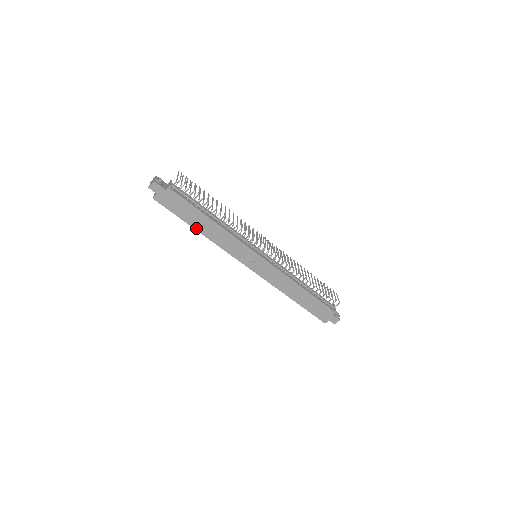
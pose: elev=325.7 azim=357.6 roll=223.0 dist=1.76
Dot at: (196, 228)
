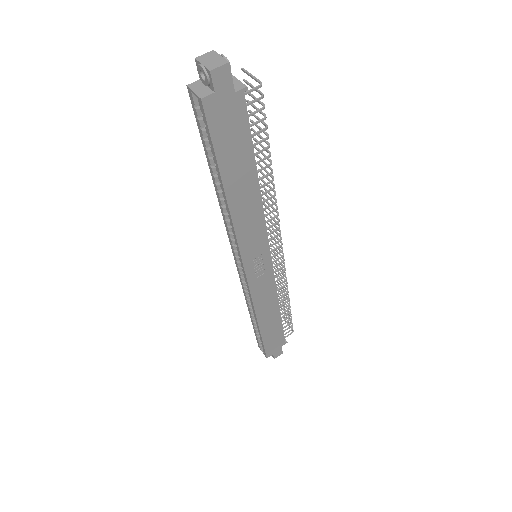
Dot at: (227, 189)
